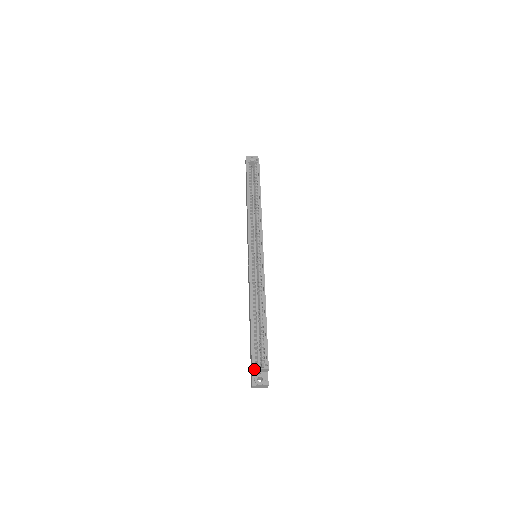
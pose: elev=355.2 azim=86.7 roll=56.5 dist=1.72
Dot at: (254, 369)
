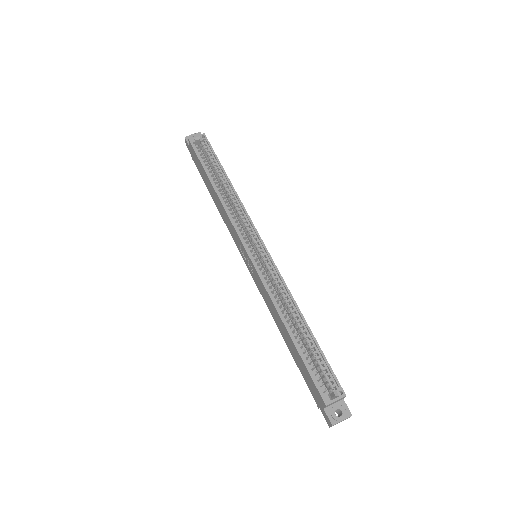
Dot at: (328, 404)
